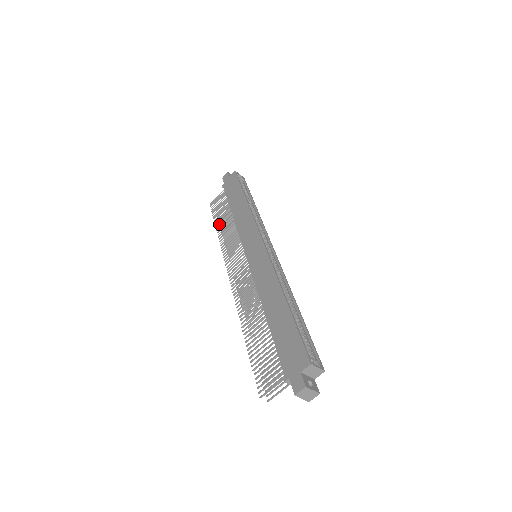
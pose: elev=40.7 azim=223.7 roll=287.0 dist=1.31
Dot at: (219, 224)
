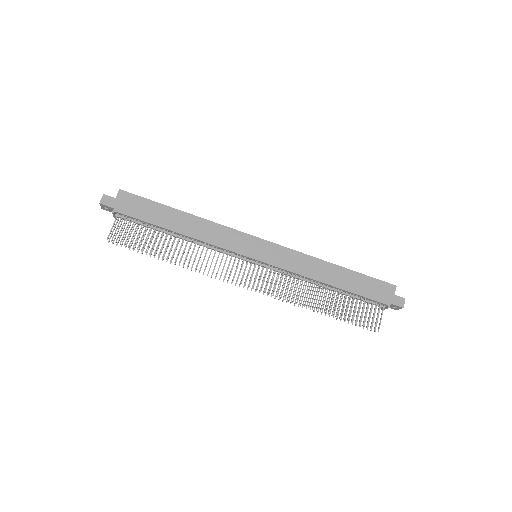
Dot at: (146, 254)
